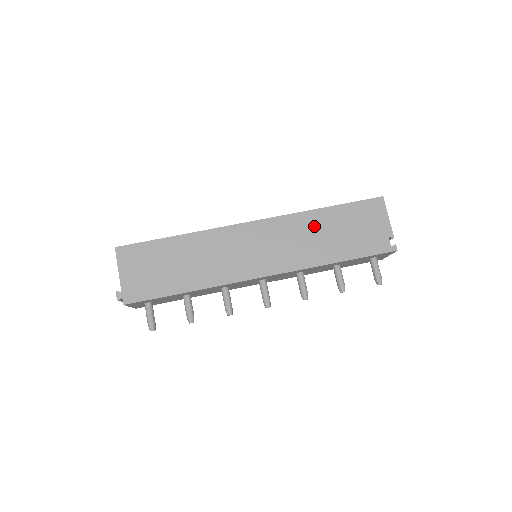
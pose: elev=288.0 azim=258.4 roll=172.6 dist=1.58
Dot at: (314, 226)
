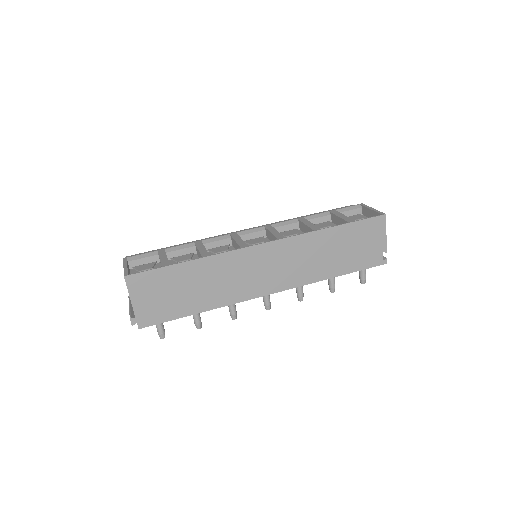
Dot at: (321, 245)
